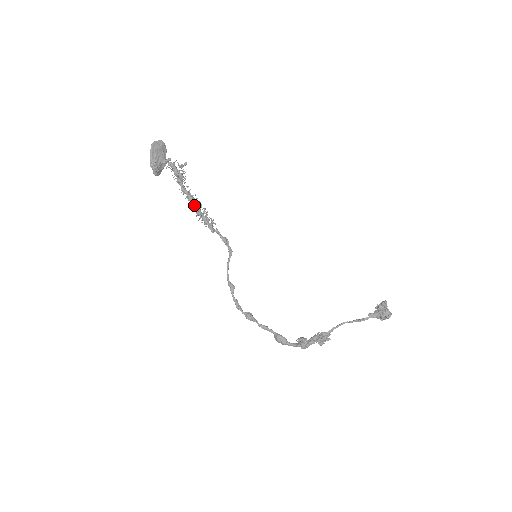
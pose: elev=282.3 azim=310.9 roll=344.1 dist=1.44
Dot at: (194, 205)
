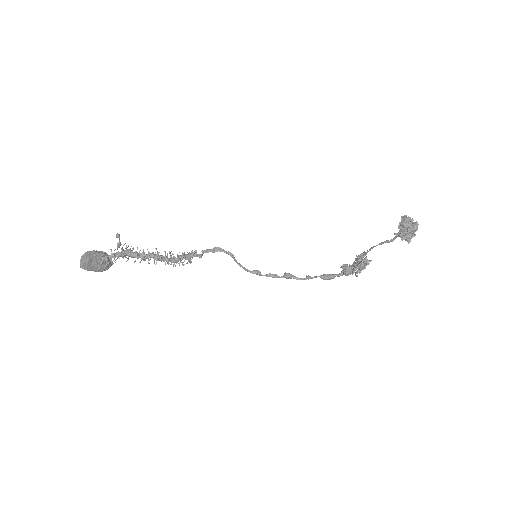
Dot at: (167, 262)
